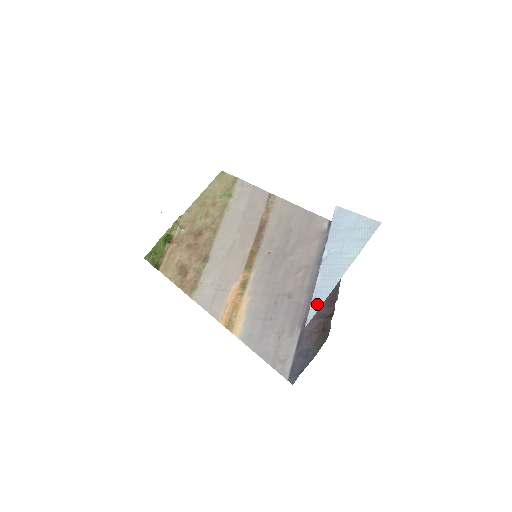
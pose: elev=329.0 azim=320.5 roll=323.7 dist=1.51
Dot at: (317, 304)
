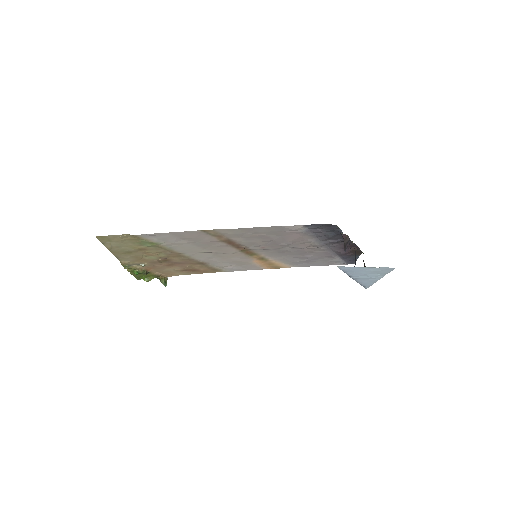
Dot at: (367, 286)
